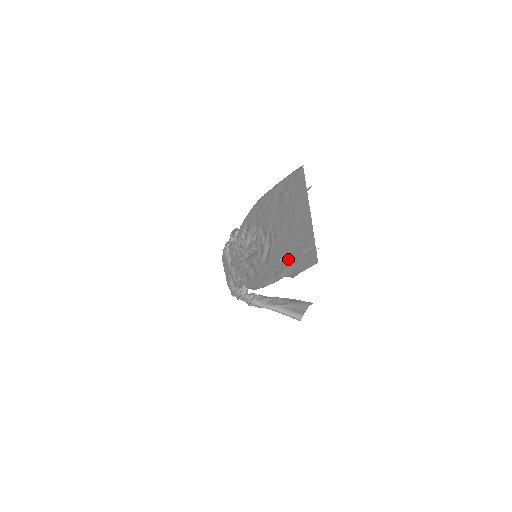
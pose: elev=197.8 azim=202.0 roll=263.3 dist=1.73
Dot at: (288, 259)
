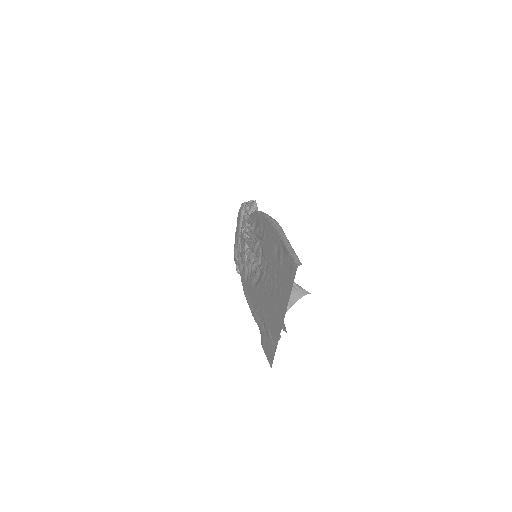
Dot at: (262, 319)
